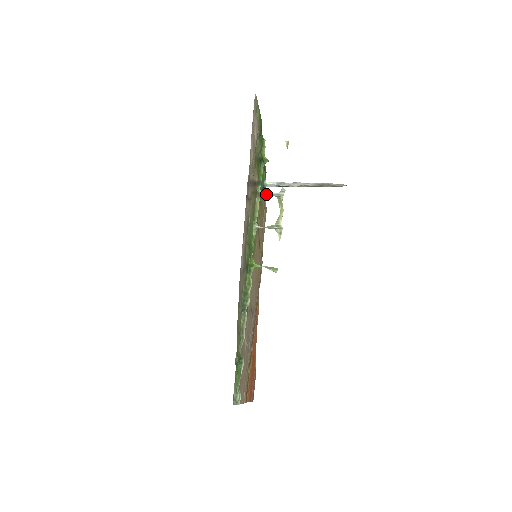
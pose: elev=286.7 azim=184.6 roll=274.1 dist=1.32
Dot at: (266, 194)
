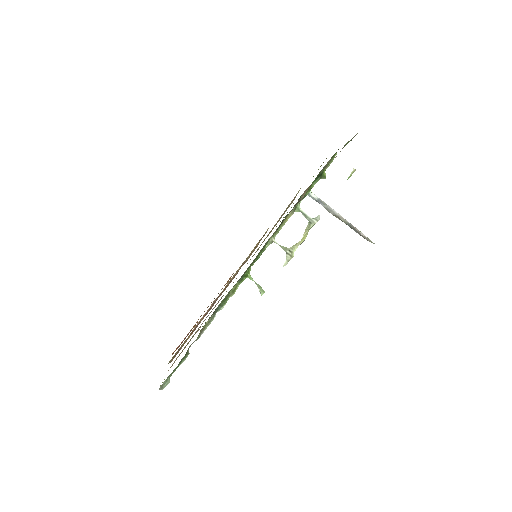
Dot at: (302, 212)
